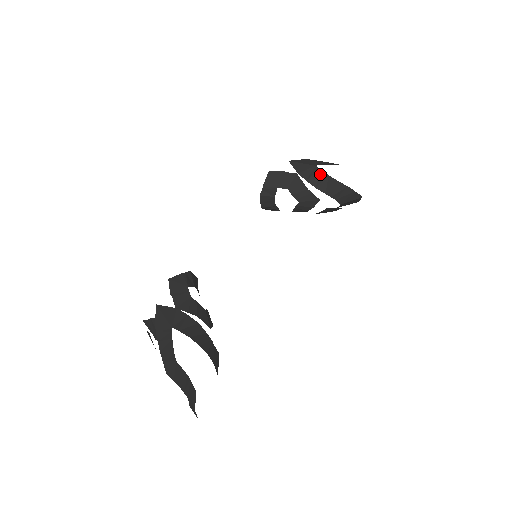
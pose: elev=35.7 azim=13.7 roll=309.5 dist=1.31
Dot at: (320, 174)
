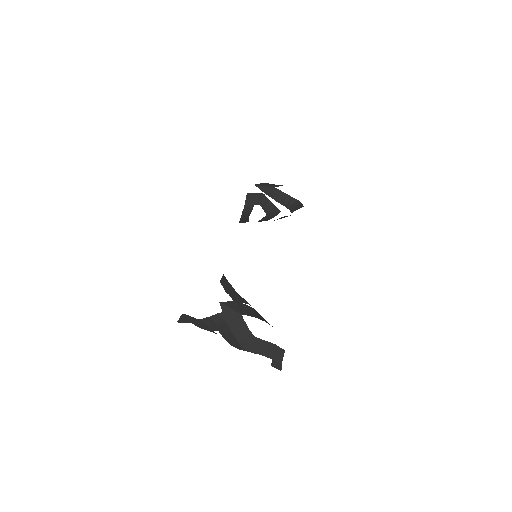
Dot at: (280, 193)
